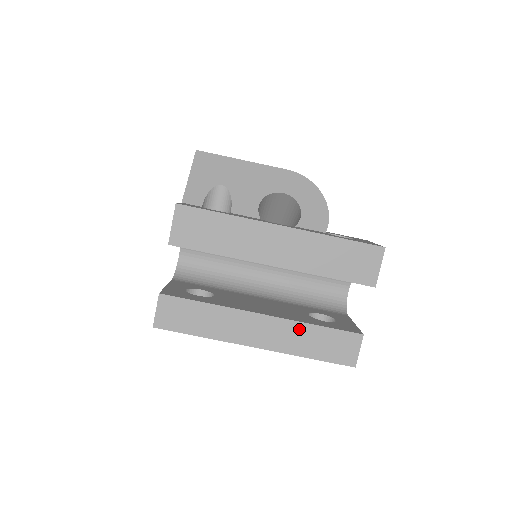
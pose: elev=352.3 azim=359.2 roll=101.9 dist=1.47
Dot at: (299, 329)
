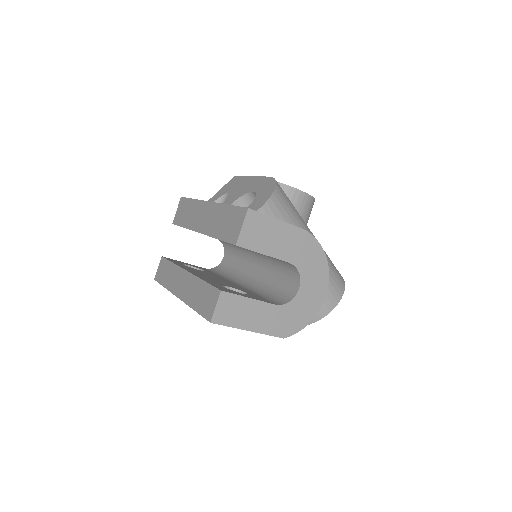
Dot at: (196, 283)
